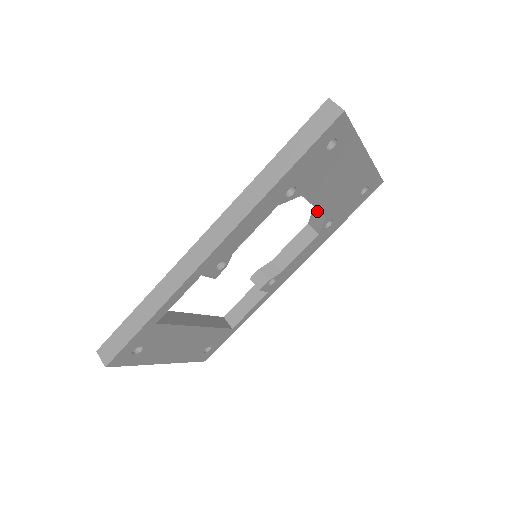
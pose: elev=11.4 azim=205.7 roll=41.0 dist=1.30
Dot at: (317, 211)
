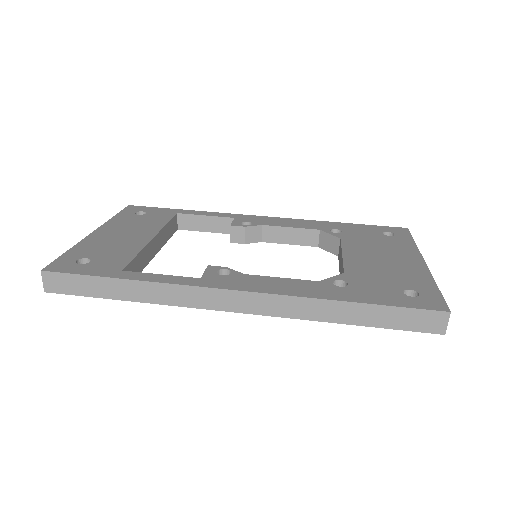
Dot at: (337, 243)
